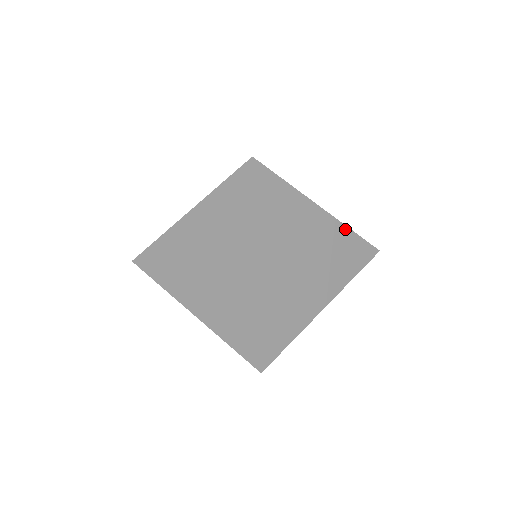
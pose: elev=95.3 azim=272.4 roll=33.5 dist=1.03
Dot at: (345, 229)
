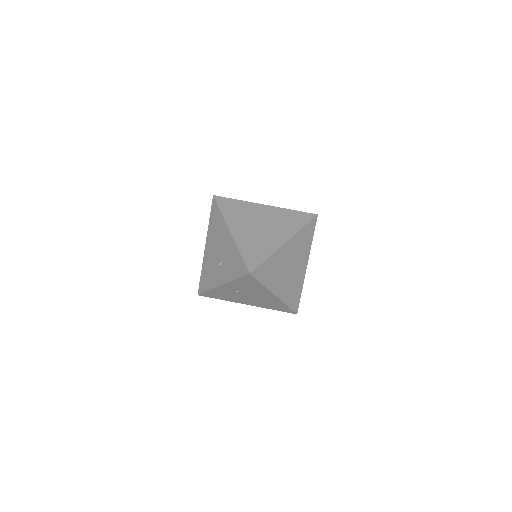
Dot at: (302, 284)
